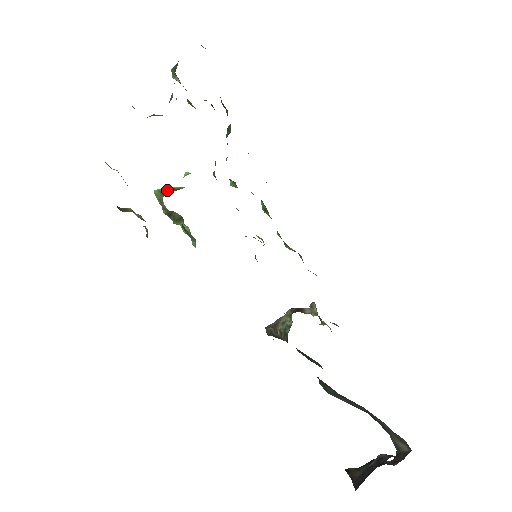
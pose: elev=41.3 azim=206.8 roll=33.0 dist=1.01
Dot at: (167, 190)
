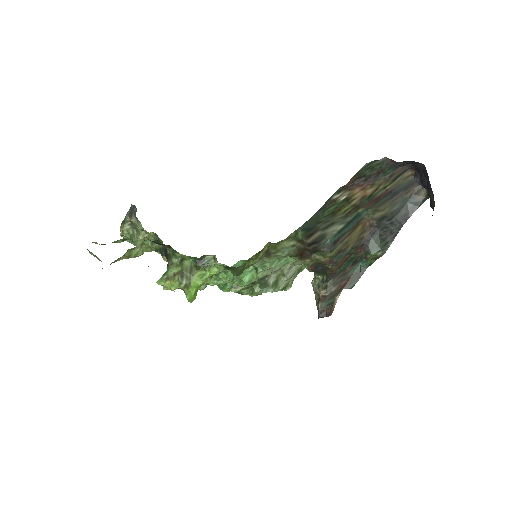
Dot at: (166, 271)
